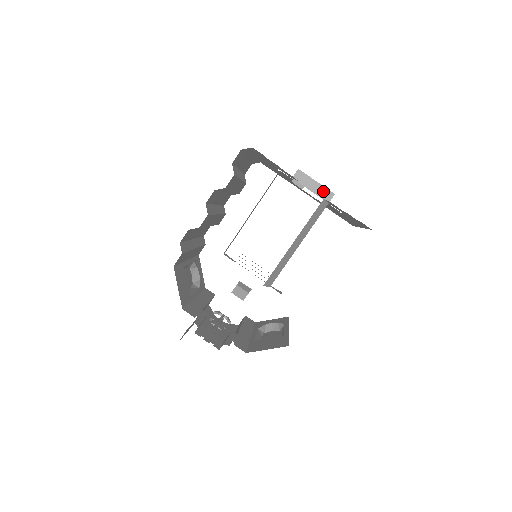
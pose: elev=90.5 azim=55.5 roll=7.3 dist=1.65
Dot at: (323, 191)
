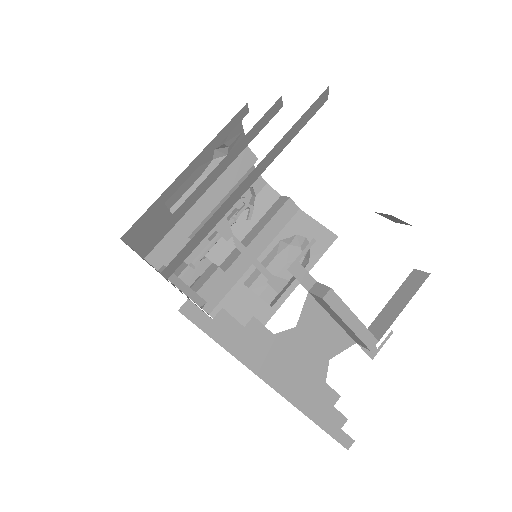
Dot at: (354, 335)
